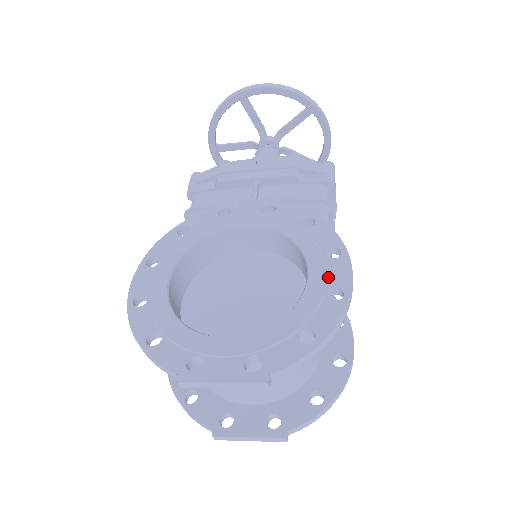
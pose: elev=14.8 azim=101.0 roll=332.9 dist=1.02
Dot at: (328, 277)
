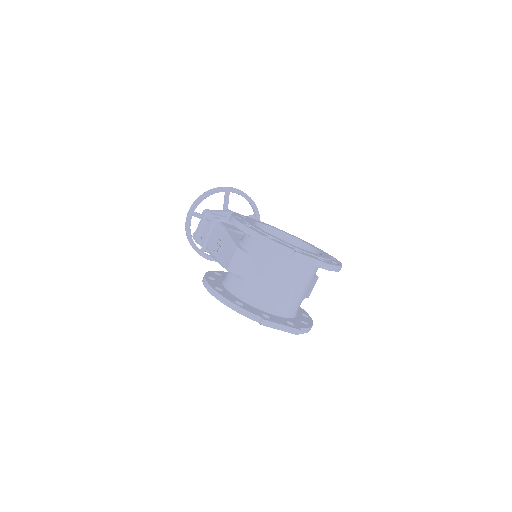
Dot at: occluded
